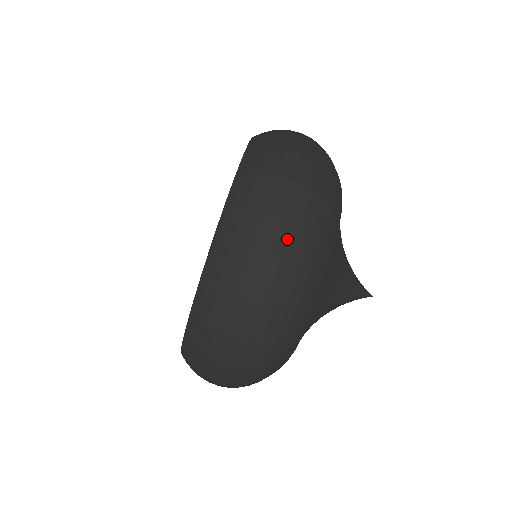
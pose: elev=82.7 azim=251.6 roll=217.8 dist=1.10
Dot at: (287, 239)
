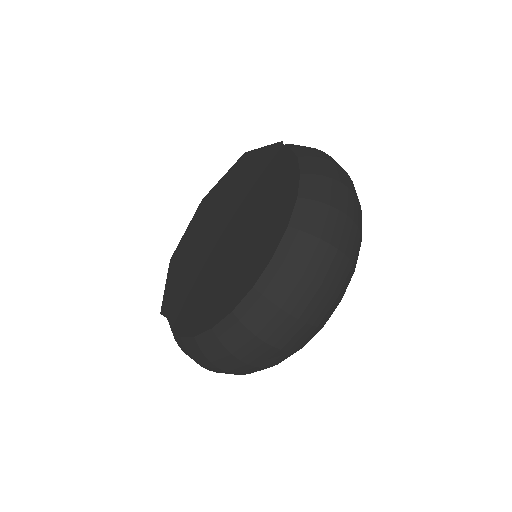
Dot at: (270, 357)
